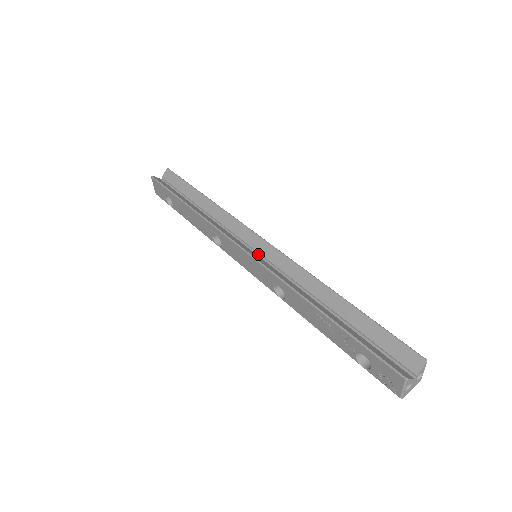
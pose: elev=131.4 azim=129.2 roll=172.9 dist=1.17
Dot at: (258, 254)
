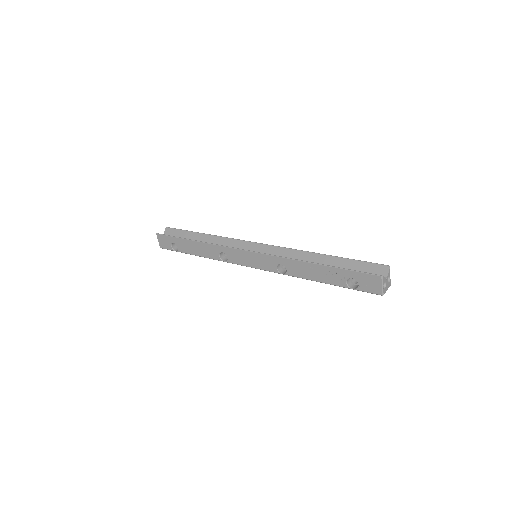
Dot at: occluded
